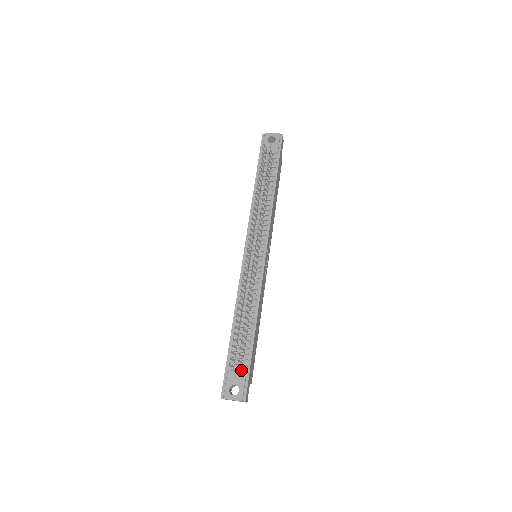
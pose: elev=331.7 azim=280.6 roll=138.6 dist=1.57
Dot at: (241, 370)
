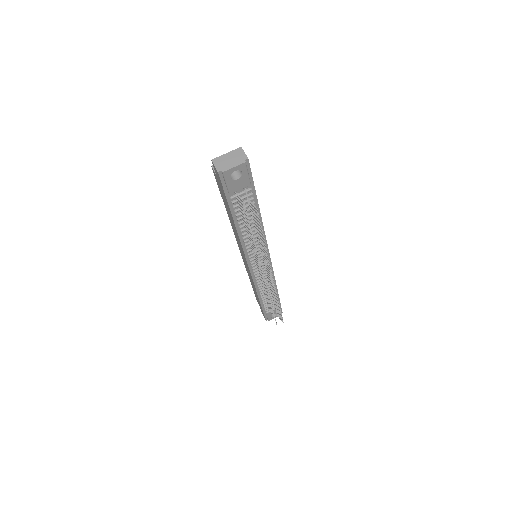
Dot at: (274, 307)
